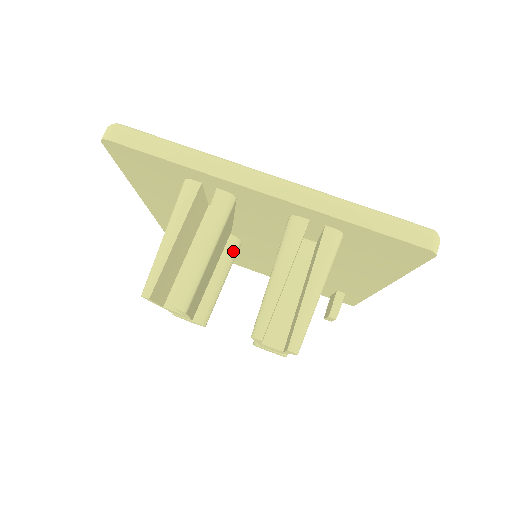
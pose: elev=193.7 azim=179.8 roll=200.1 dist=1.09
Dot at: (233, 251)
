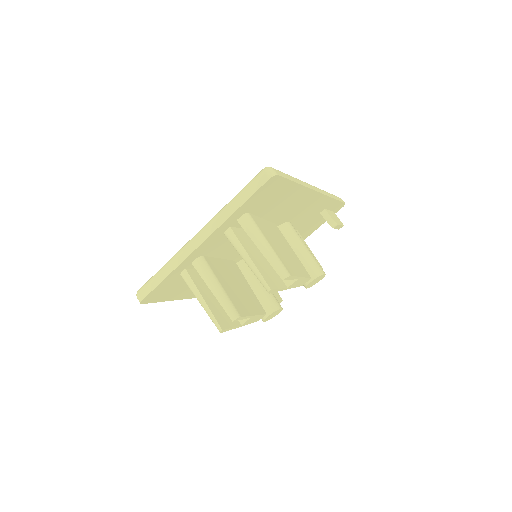
Dot at: occluded
